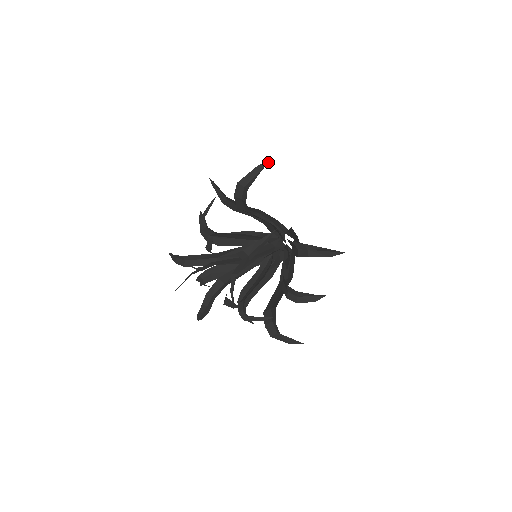
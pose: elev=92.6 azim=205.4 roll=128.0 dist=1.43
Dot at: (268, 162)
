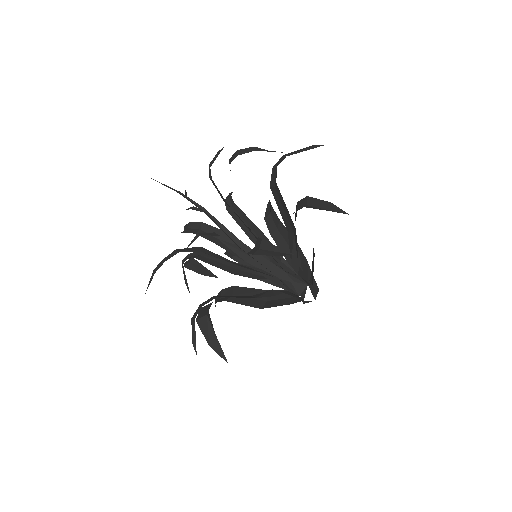
Dot at: (323, 145)
